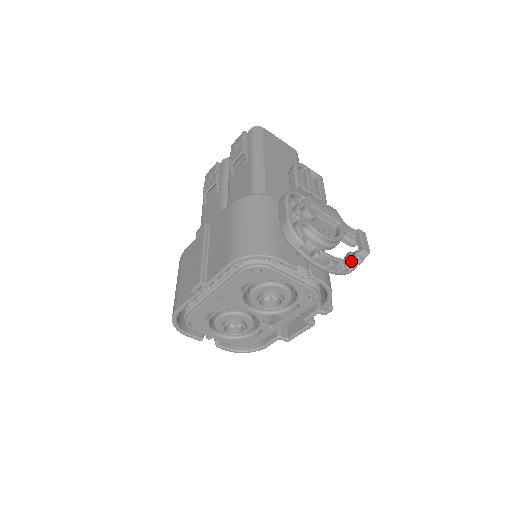
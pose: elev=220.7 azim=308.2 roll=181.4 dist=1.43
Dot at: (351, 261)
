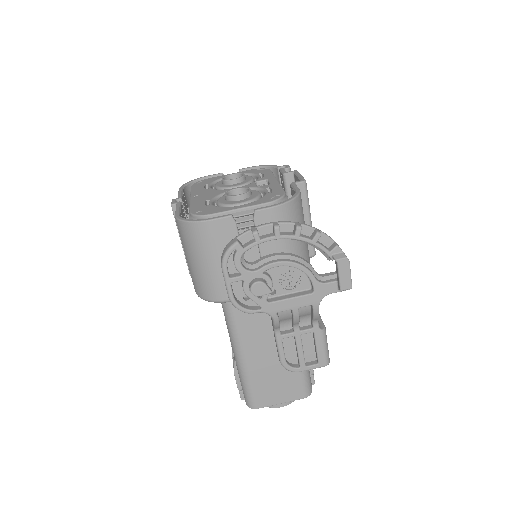
Dot at: occluded
